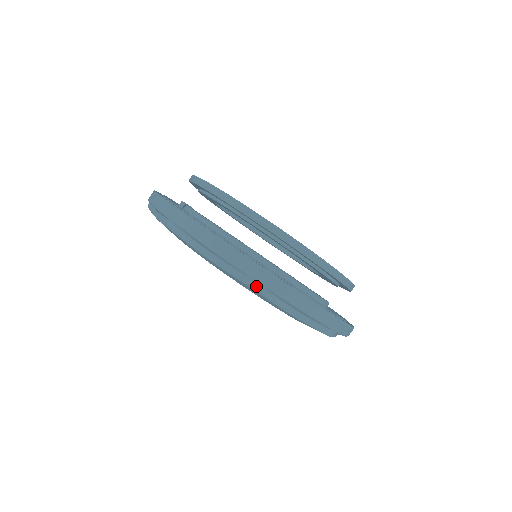
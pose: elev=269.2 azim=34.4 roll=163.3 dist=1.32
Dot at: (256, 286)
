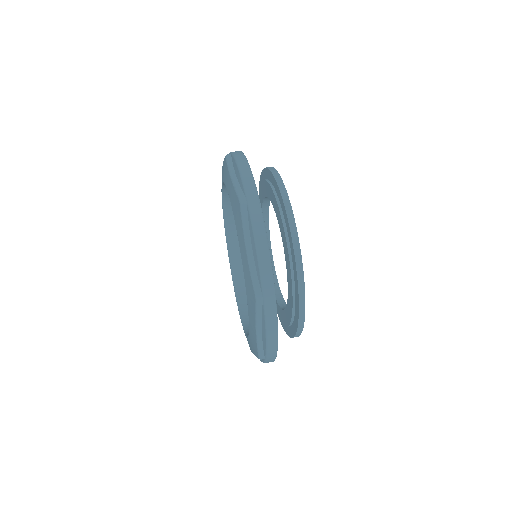
Dot at: (259, 298)
